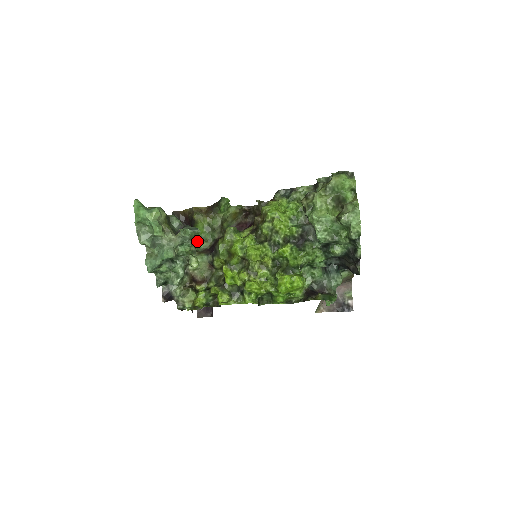
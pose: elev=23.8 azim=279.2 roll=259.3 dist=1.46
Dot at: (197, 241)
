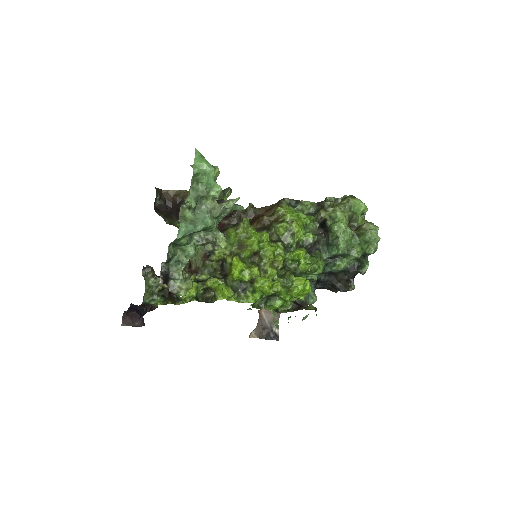
Dot at: occluded
